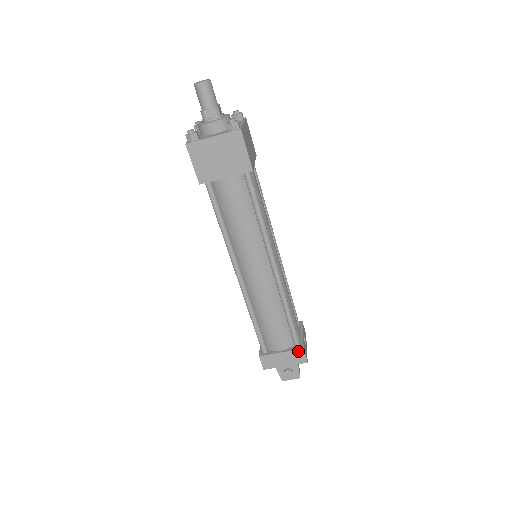
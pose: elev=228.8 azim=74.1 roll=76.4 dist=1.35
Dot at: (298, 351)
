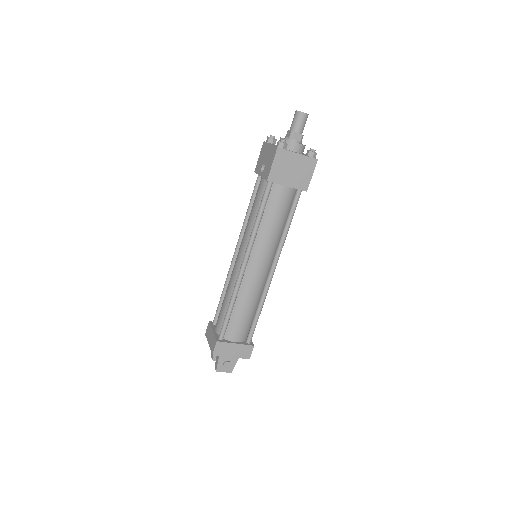
Dot at: (249, 346)
